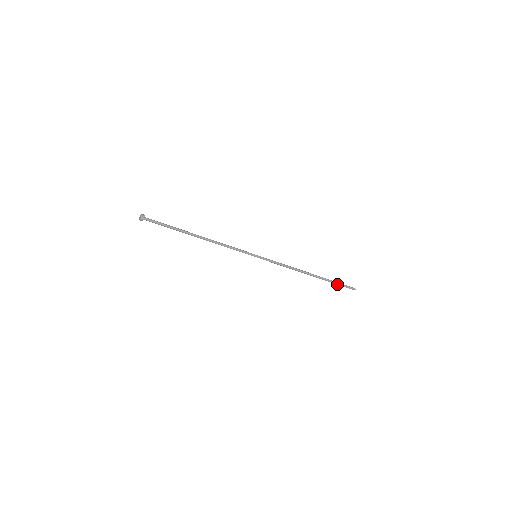
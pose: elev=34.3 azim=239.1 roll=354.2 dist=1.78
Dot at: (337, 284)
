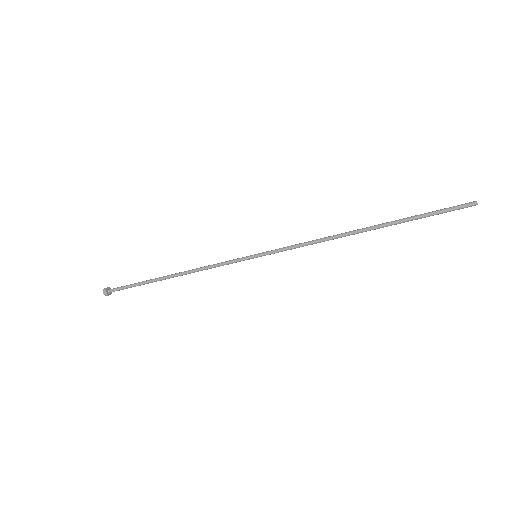
Dot at: (427, 216)
